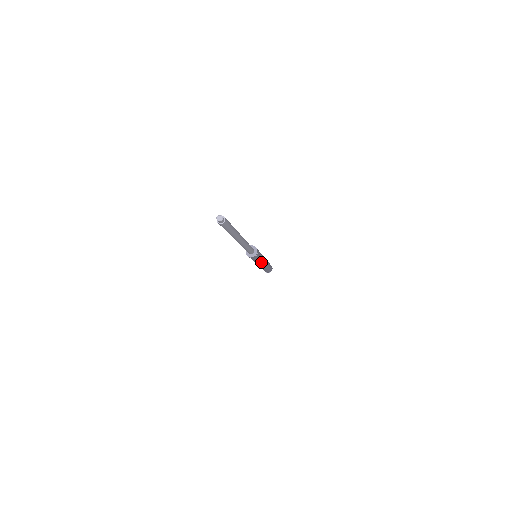
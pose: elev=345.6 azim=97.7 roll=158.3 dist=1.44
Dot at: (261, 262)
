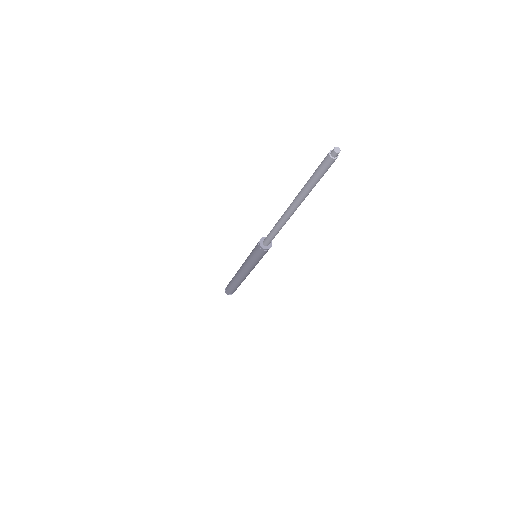
Dot at: occluded
